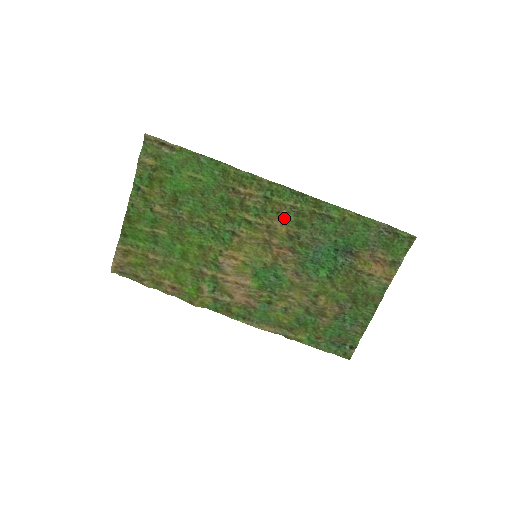
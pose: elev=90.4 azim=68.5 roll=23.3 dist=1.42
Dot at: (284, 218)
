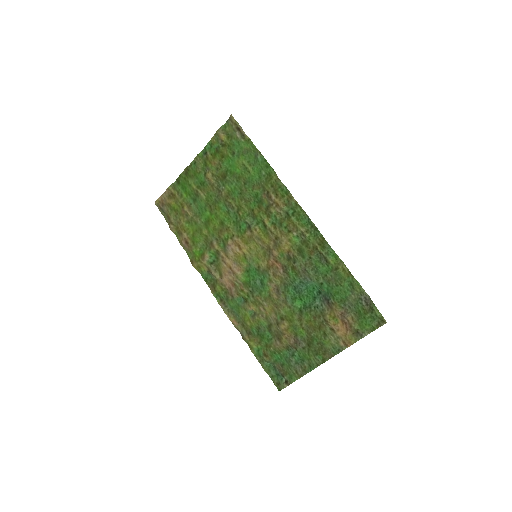
Dot at: (292, 239)
